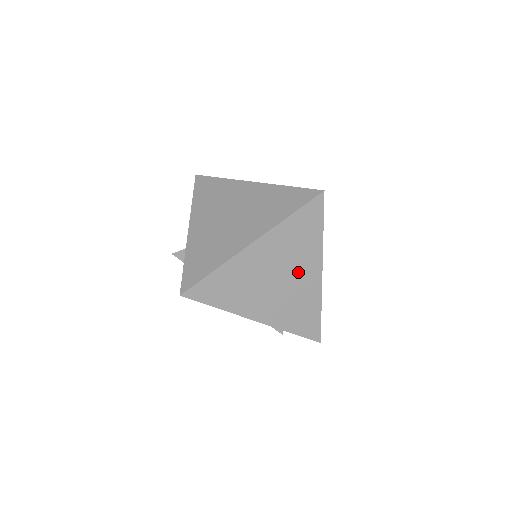
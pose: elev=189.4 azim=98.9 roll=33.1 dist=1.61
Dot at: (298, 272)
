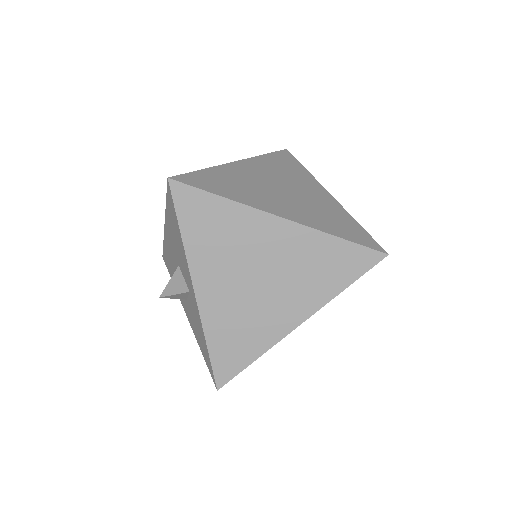
Dot at: occluded
